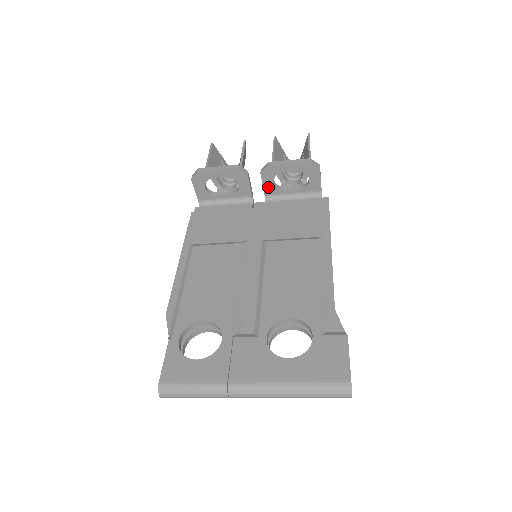
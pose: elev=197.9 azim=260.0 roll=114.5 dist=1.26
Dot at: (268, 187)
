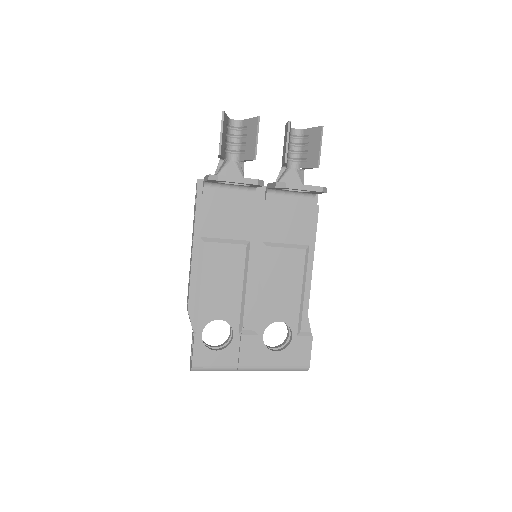
Dot at: (275, 188)
